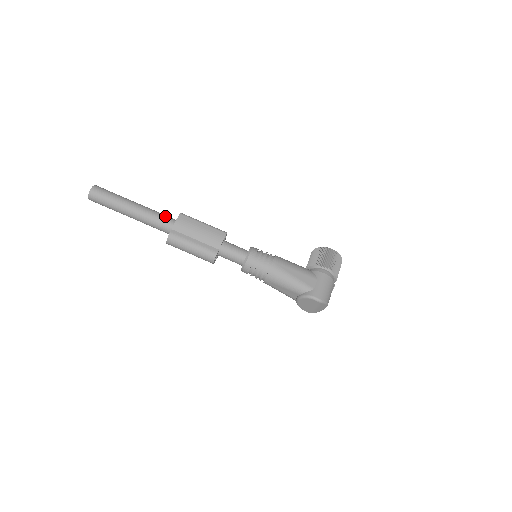
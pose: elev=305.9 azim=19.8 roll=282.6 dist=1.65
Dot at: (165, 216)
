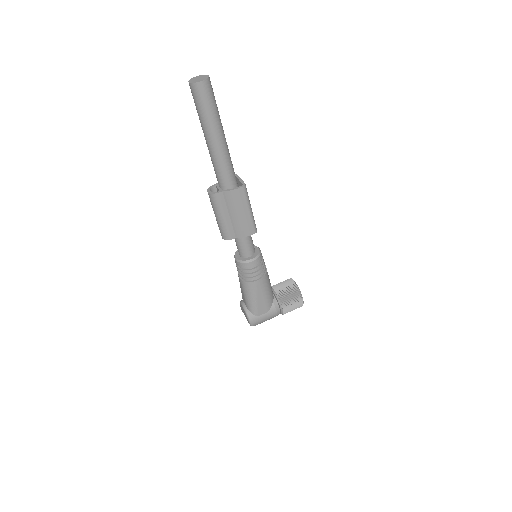
Dot at: (231, 173)
